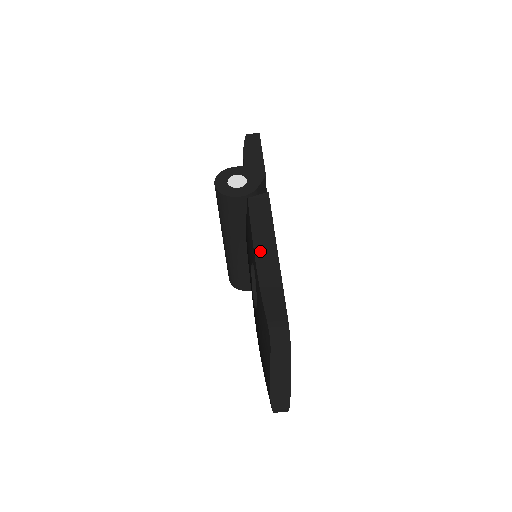
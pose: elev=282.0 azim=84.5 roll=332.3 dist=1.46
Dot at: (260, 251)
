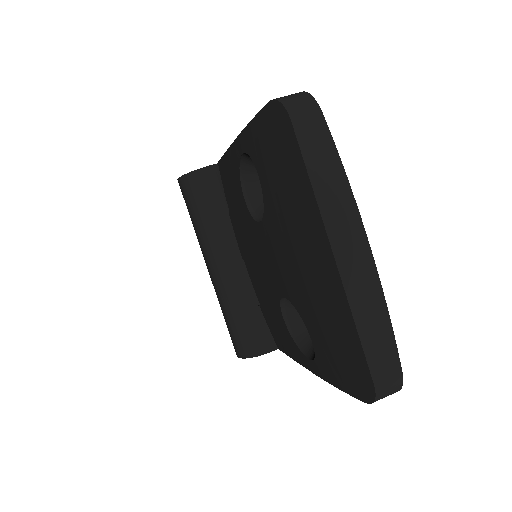
Dot at: occluded
